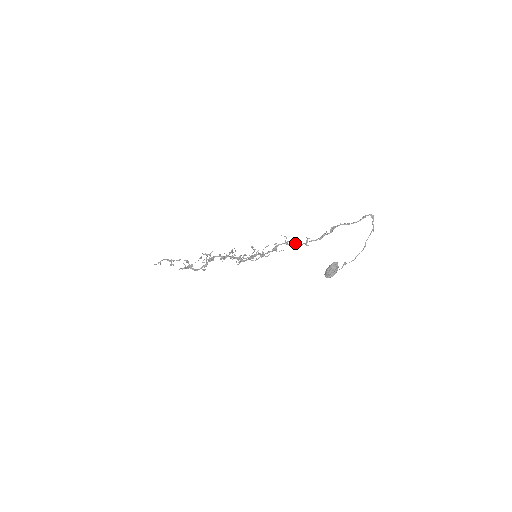
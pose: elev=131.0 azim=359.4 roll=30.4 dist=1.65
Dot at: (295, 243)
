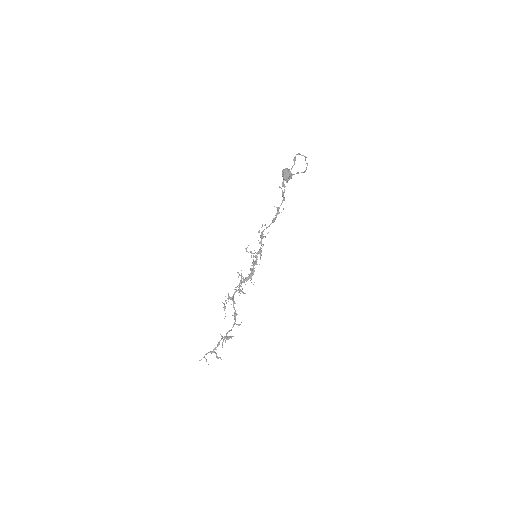
Dot at: (272, 220)
